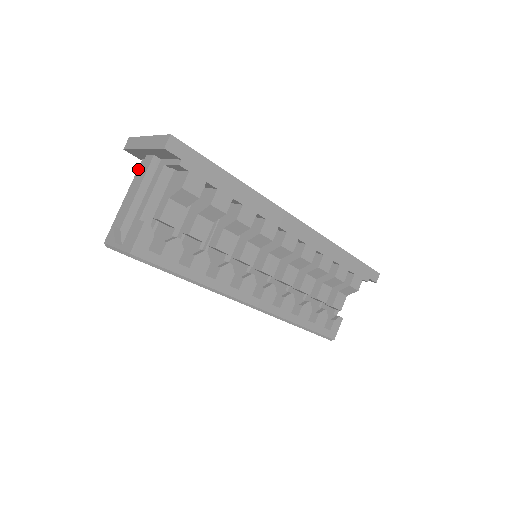
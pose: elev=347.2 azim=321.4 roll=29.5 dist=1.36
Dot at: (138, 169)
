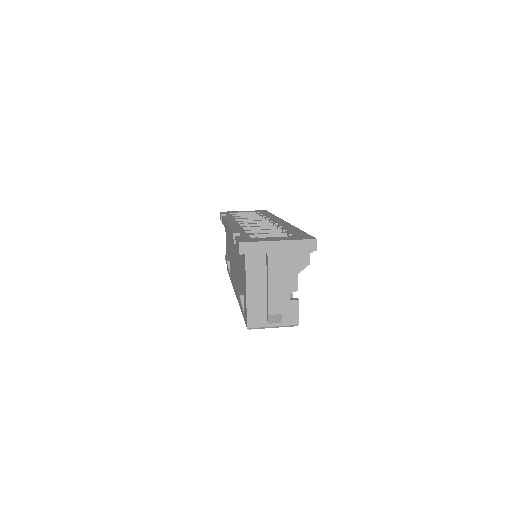
Dot at: (247, 261)
